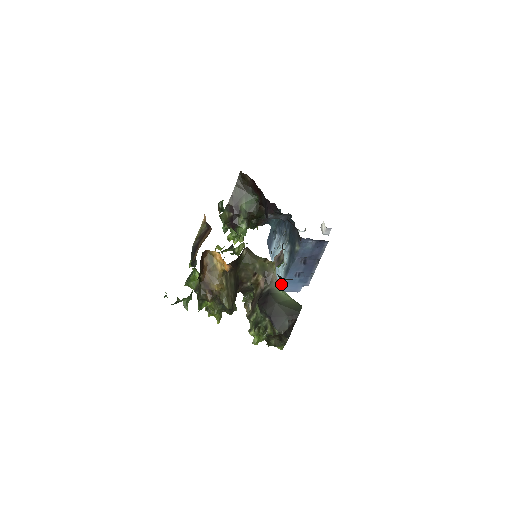
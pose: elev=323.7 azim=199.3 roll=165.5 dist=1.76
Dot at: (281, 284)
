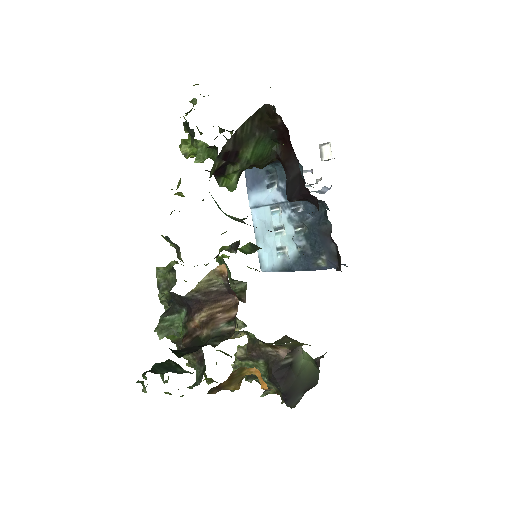
Dot at: (265, 265)
